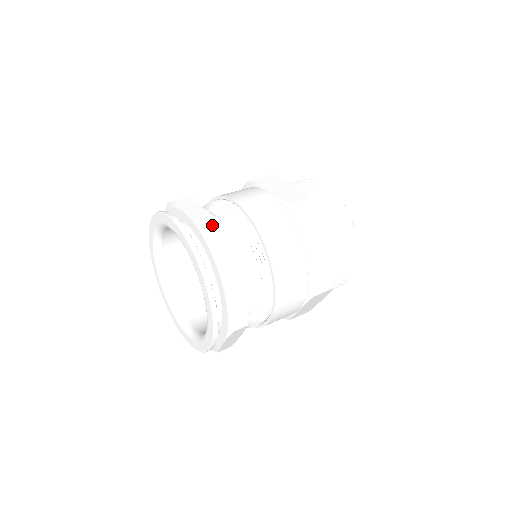
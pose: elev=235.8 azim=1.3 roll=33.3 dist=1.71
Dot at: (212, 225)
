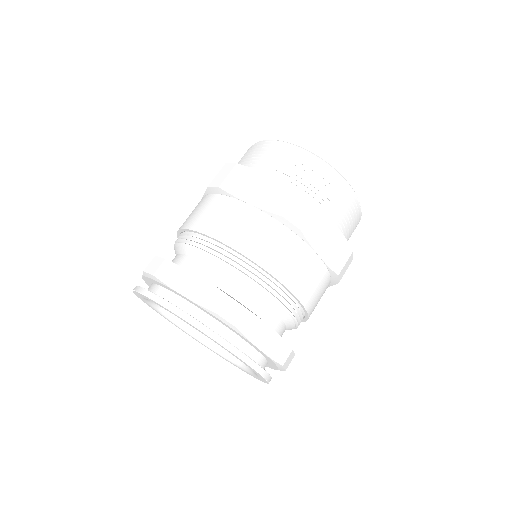
Dot at: (220, 301)
